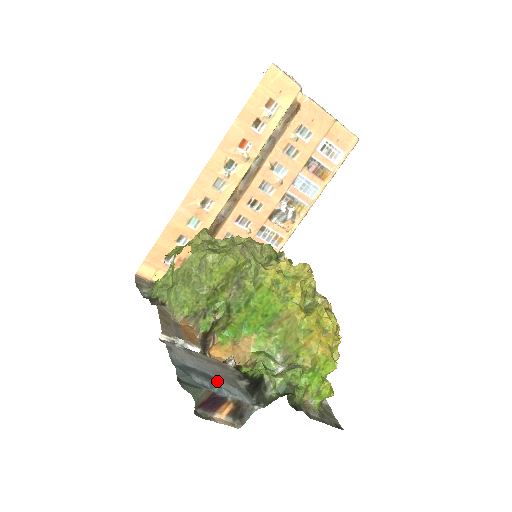
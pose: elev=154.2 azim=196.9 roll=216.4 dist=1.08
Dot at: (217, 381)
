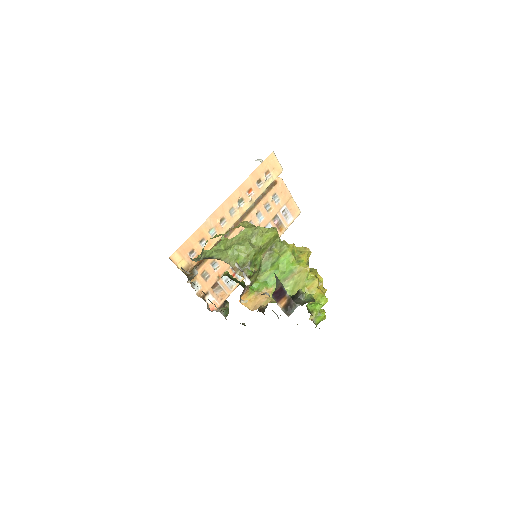
Dot at: occluded
